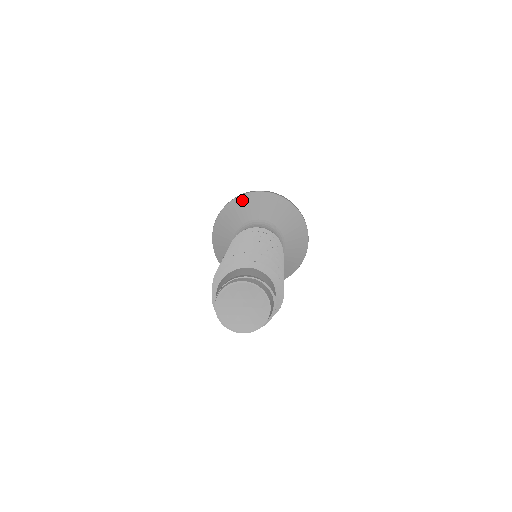
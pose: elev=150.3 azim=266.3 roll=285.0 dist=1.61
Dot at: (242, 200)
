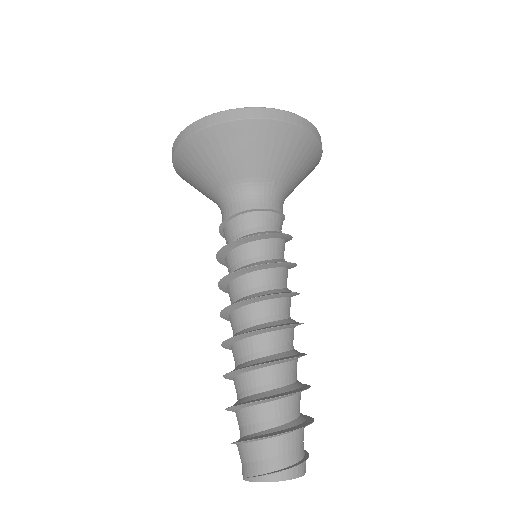
Dot at: (215, 138)
